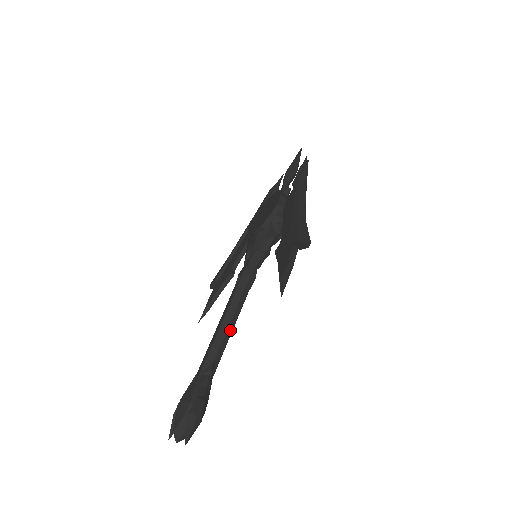
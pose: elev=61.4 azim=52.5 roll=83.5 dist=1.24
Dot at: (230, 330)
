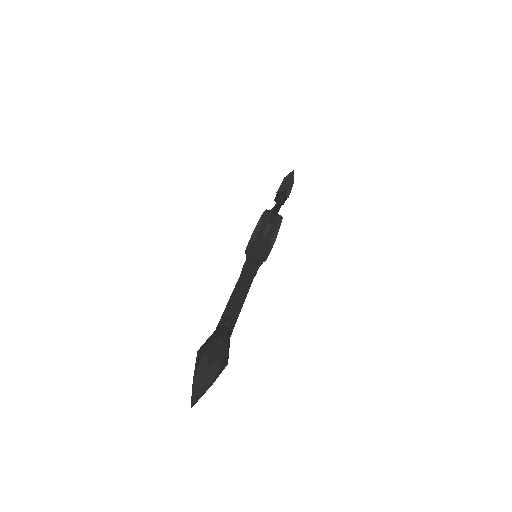
Dot at: (242, 298)
